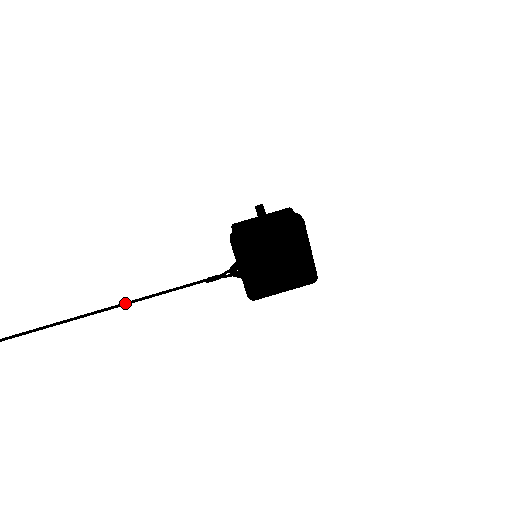
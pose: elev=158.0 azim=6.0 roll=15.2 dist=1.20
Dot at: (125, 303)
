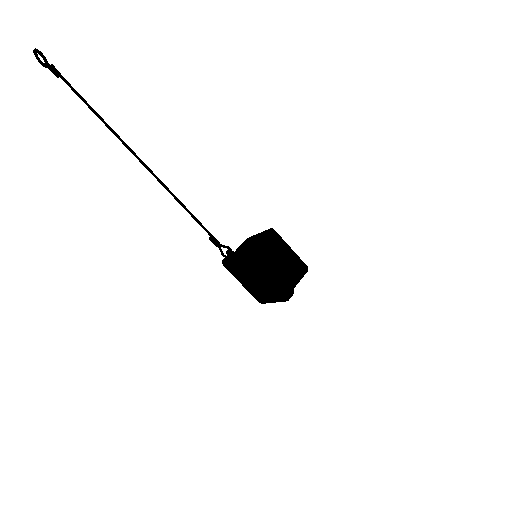
Dot at: (159, 181)
